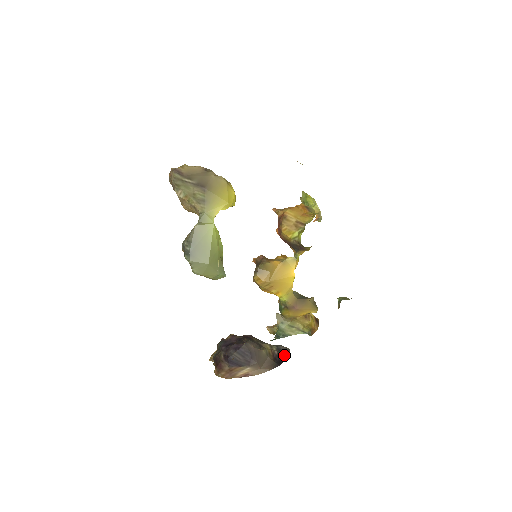
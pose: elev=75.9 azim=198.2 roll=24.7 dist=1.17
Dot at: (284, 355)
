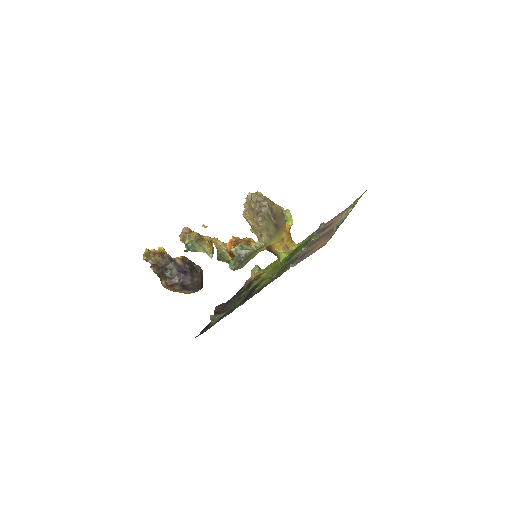
Dot at: occluded
